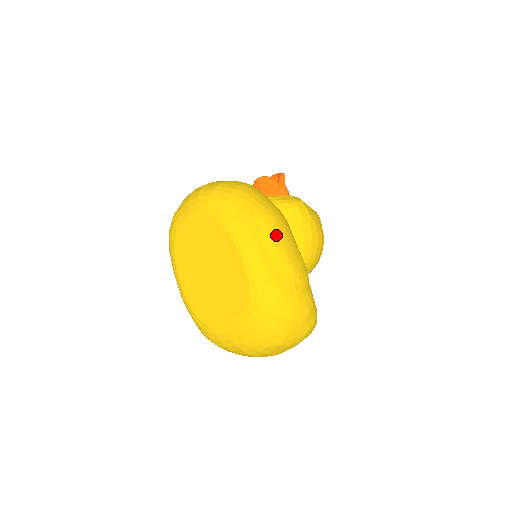
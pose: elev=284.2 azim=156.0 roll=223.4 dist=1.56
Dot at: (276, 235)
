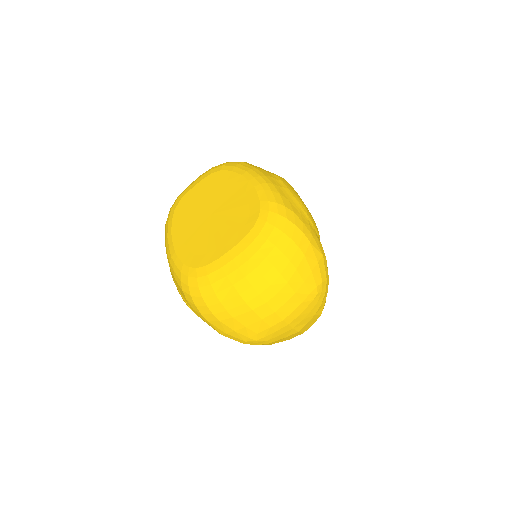
Dot at: (290, 186)
